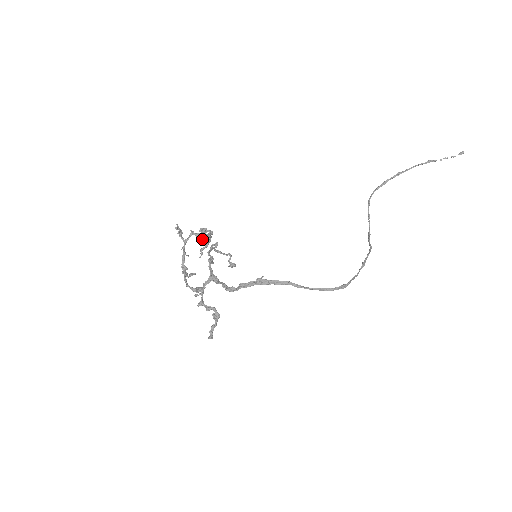
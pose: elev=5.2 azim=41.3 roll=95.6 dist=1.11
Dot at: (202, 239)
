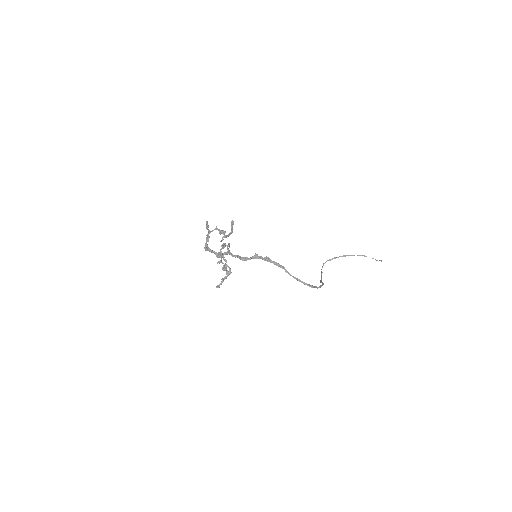
Dot at: (224, 233)
